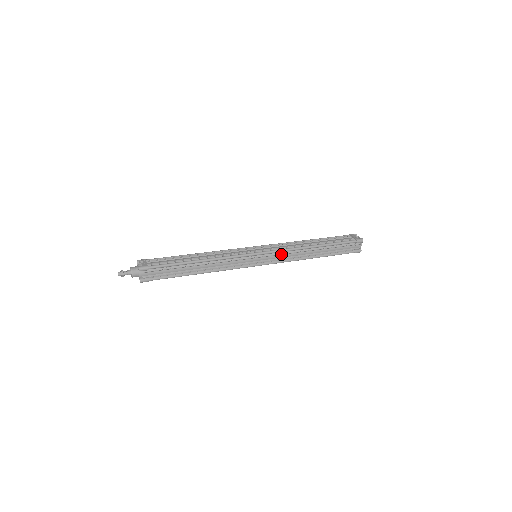
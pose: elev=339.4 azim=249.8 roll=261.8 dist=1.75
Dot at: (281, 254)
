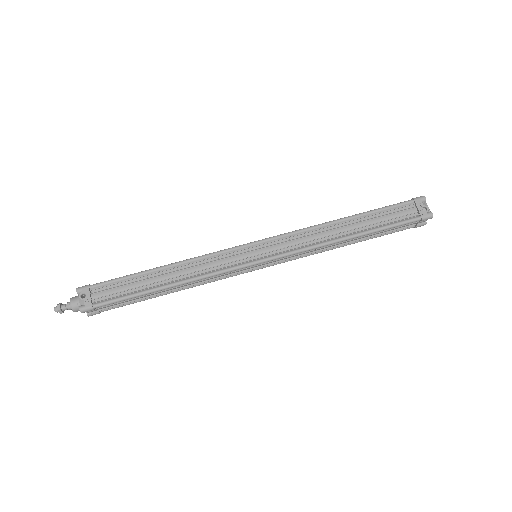
Dot at: (294, 255)
